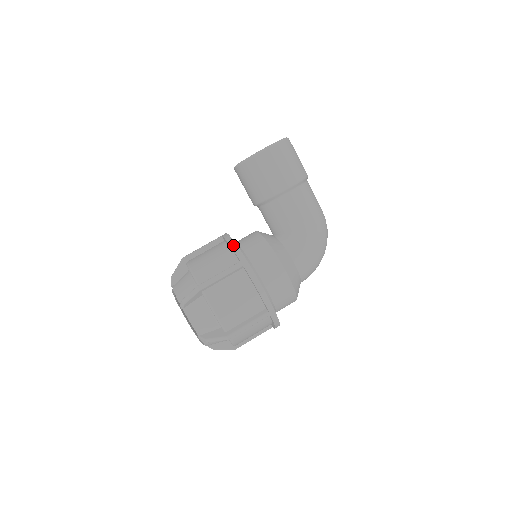
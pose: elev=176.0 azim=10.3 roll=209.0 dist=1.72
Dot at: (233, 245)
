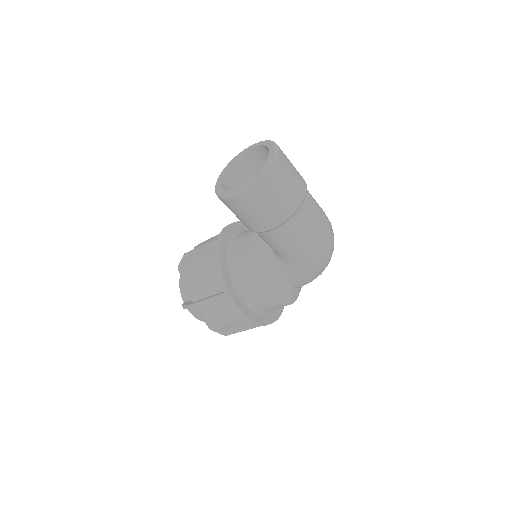
Dot at: (219, 272)
